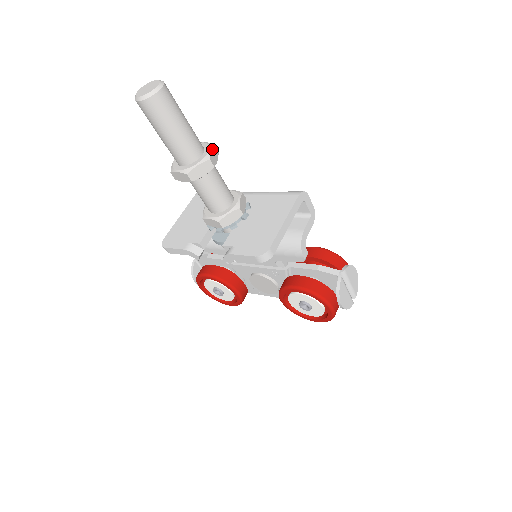
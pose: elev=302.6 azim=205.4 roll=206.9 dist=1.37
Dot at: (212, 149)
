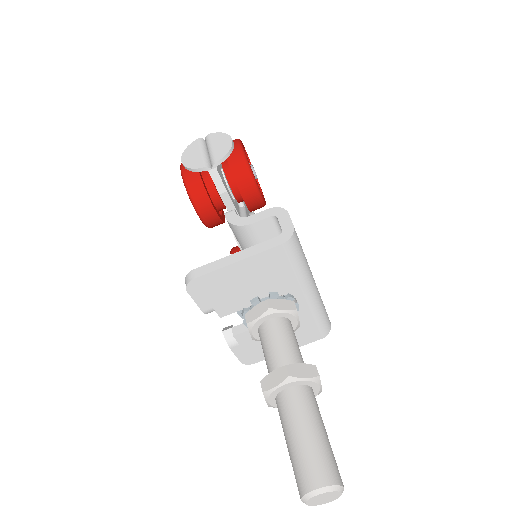
Dot at: occluded
